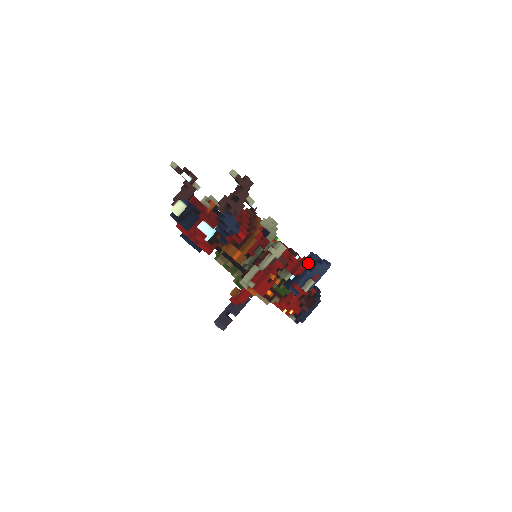
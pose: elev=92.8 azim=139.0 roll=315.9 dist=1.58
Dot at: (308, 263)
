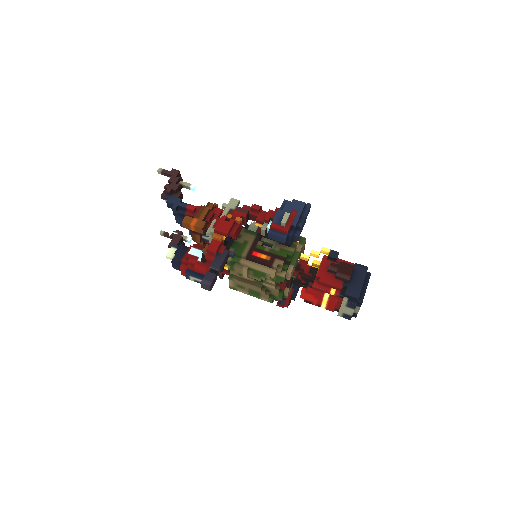
Dot at: occluded
